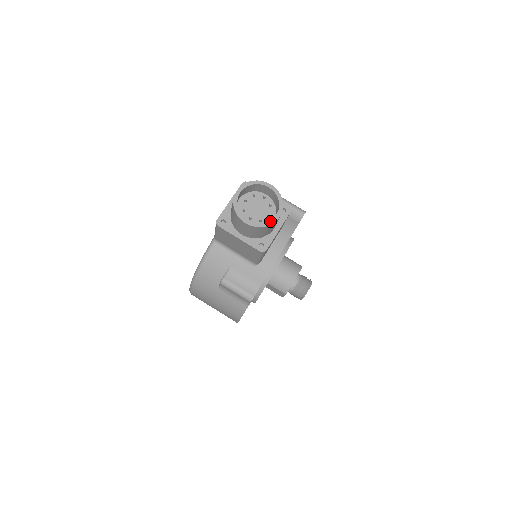
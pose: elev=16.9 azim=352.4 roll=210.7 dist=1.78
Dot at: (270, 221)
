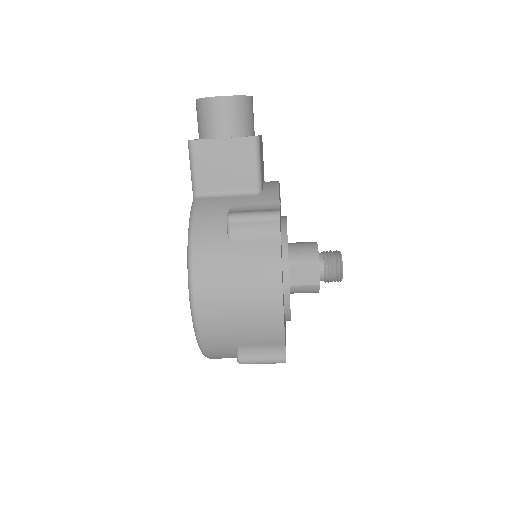
Dot at: (245, 96)
